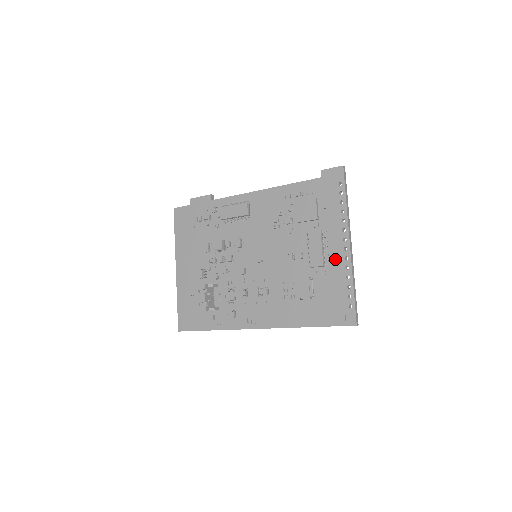
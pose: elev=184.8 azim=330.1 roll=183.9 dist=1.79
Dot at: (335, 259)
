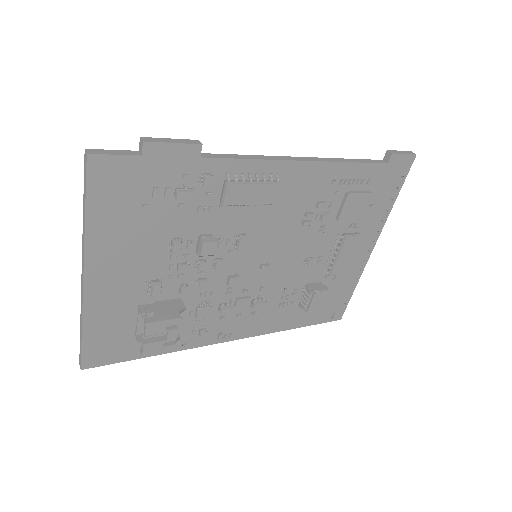
Dot at: (353, 263)
